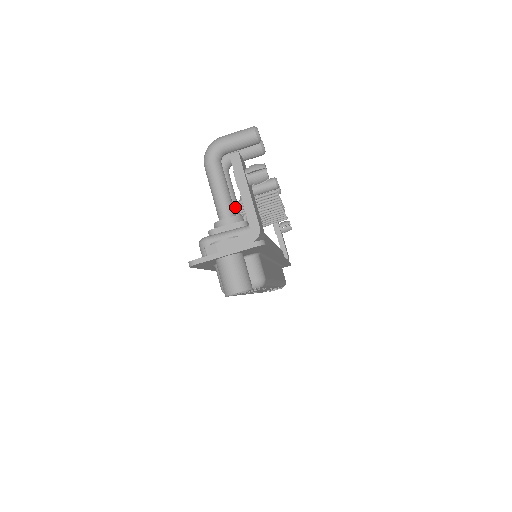
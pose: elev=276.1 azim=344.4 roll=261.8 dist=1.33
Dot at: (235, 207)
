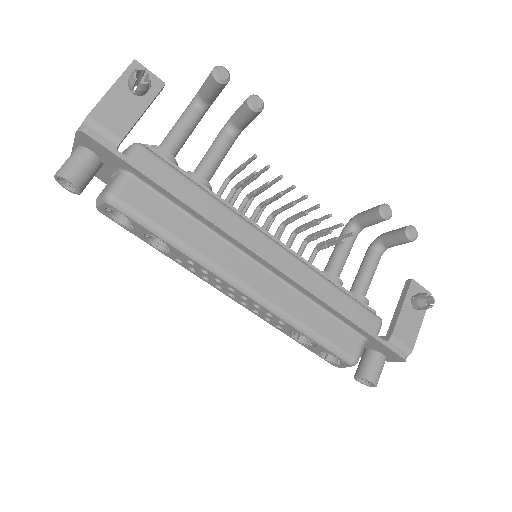
Dot at: (204, 162)
